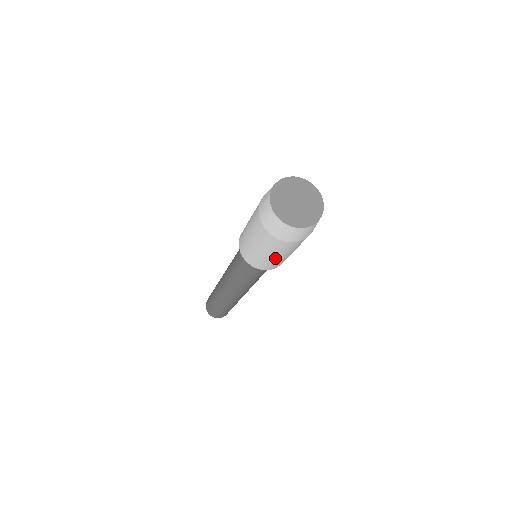
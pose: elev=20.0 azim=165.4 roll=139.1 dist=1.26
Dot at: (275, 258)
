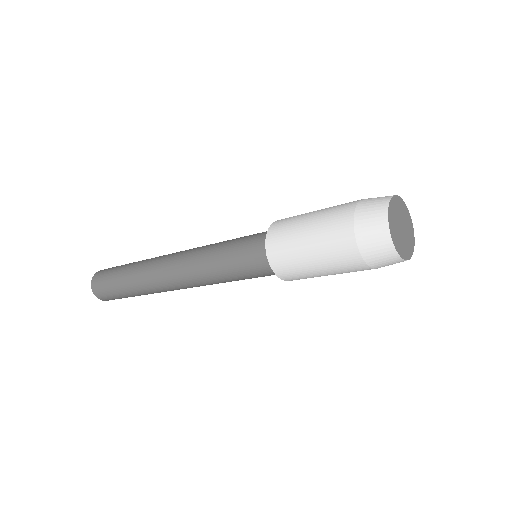
Dot at: occluded
